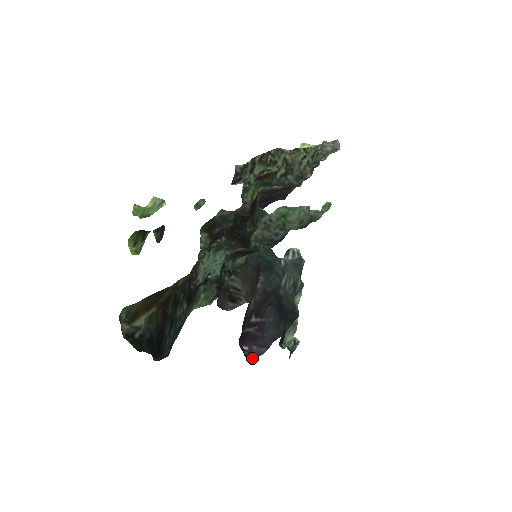
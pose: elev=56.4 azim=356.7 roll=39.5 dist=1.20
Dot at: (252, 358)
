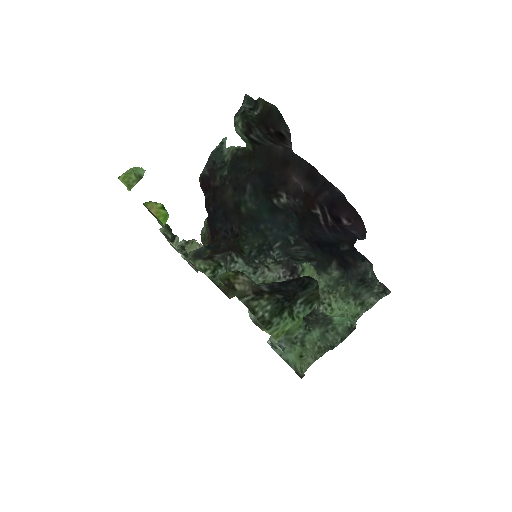
Dot at: (364, 227)
